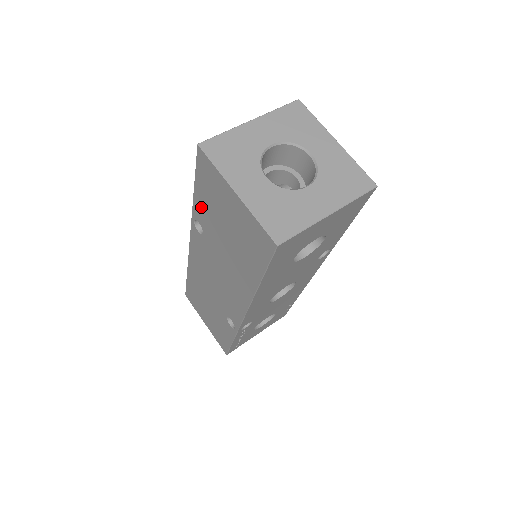
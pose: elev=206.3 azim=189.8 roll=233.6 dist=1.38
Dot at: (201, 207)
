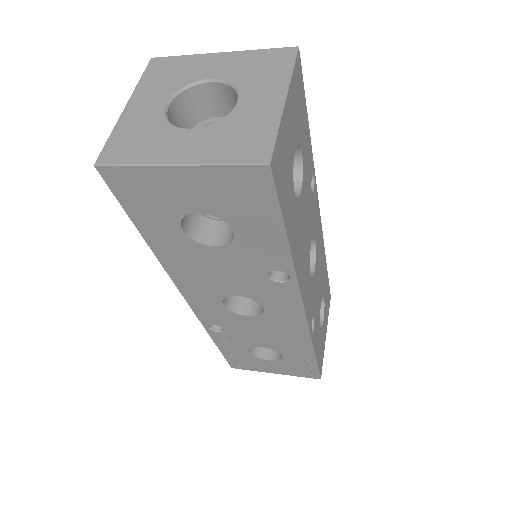
Dot at: occluded
